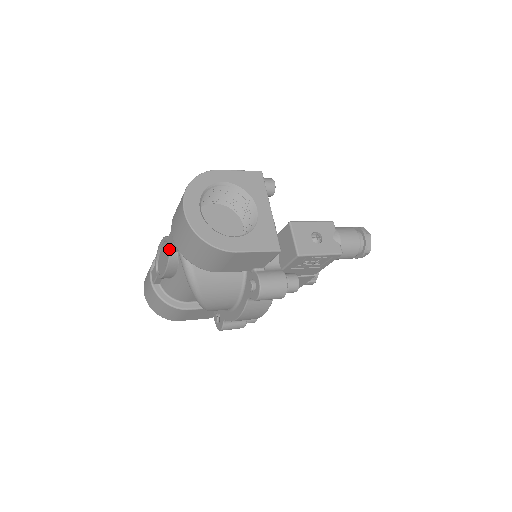
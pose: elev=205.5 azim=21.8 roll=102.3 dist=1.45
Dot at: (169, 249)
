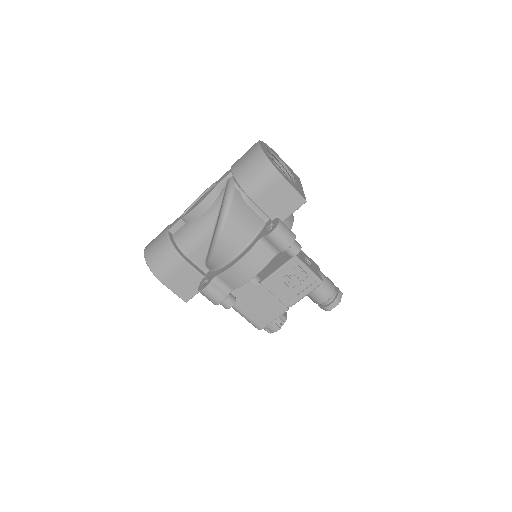
Dot at: (218, 182)
